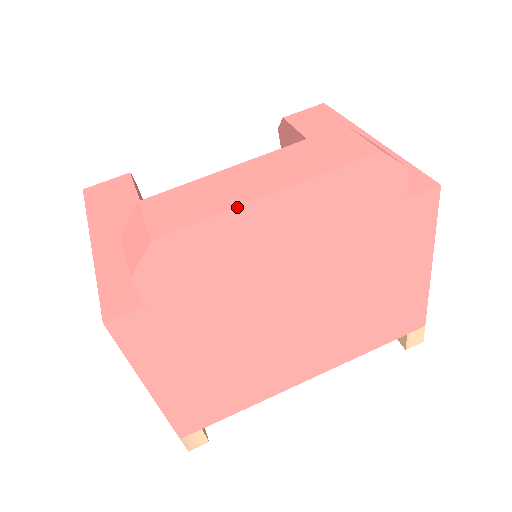
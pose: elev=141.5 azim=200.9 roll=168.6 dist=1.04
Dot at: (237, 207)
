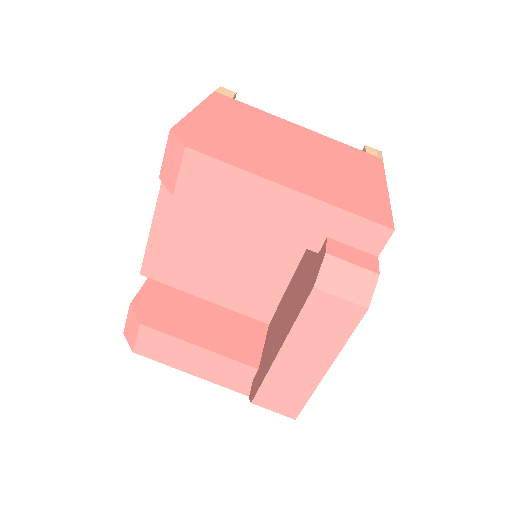
Dot at: occluded
